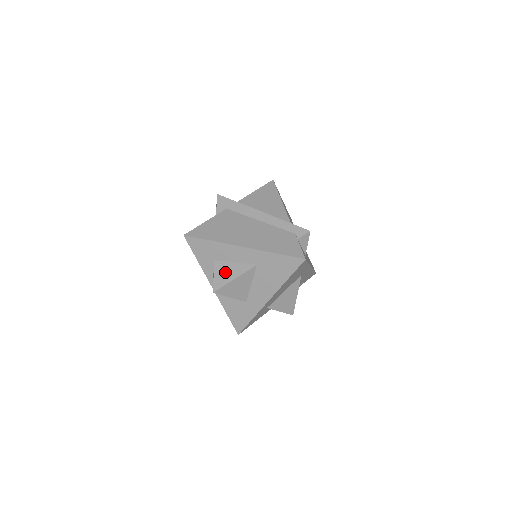
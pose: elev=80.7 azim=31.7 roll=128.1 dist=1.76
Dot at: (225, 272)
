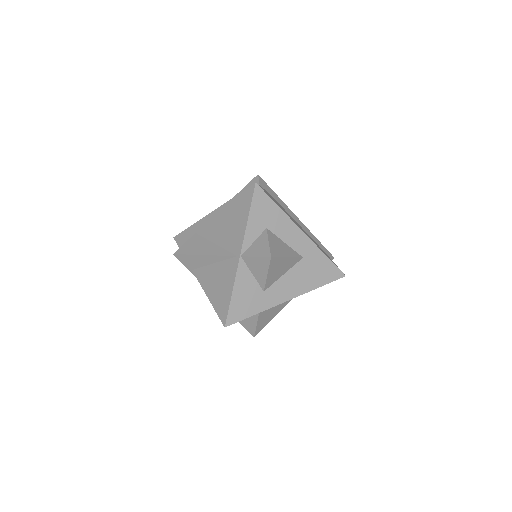
Dot at: (279, 245)
